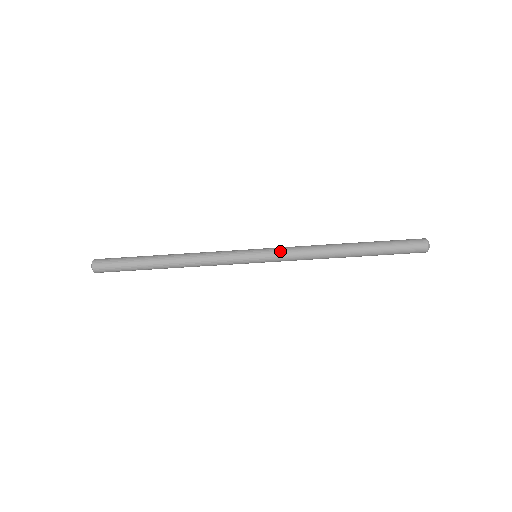
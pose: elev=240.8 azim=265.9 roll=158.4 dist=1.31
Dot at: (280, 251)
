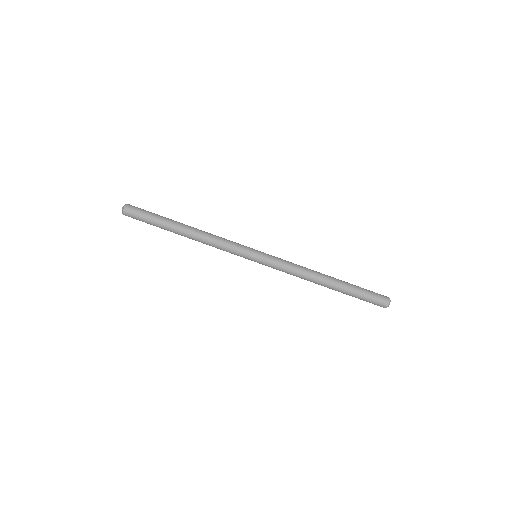
Dot at: (276, 260)
